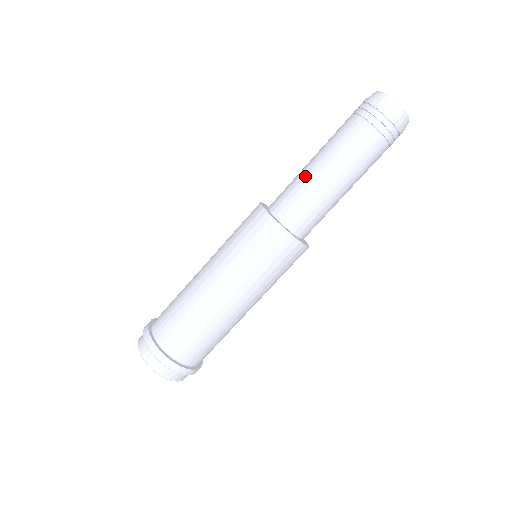
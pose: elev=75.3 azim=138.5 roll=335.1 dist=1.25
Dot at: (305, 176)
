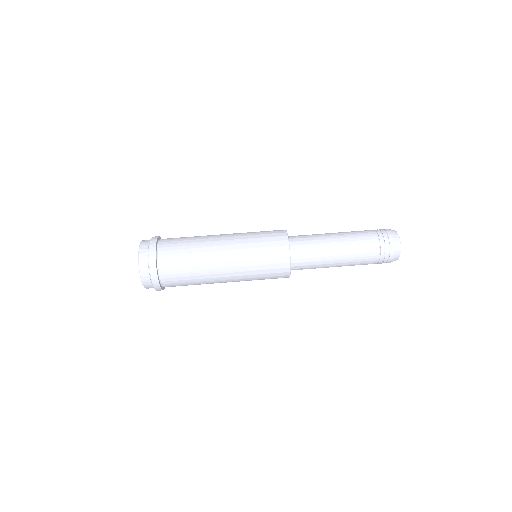
Dot at: (325, 243)
